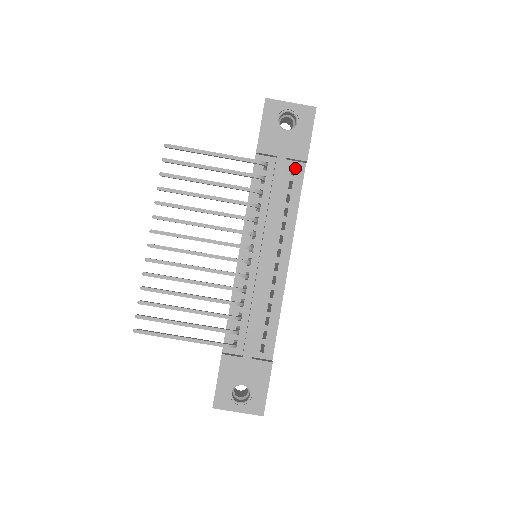
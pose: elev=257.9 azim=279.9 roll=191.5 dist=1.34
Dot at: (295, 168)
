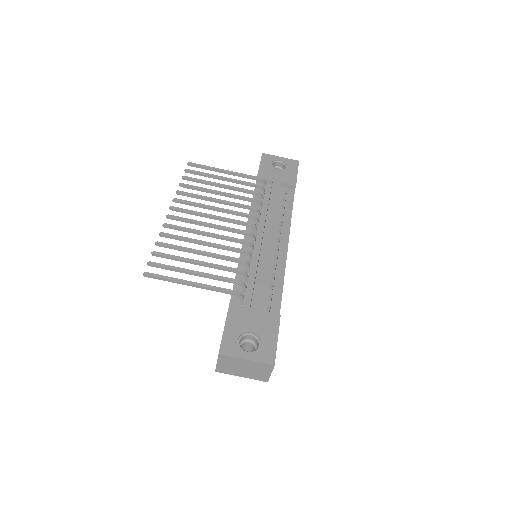
Dot at: (287, 192)
